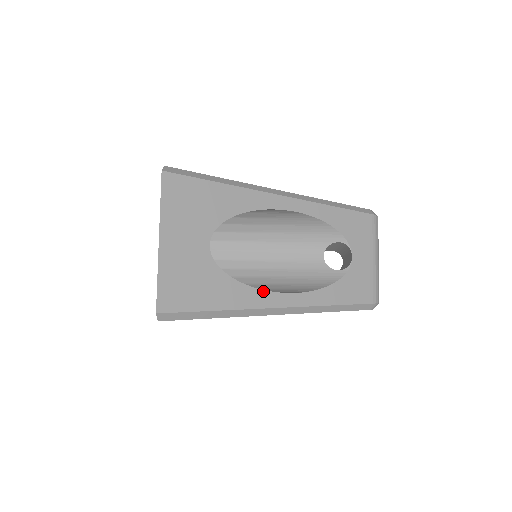
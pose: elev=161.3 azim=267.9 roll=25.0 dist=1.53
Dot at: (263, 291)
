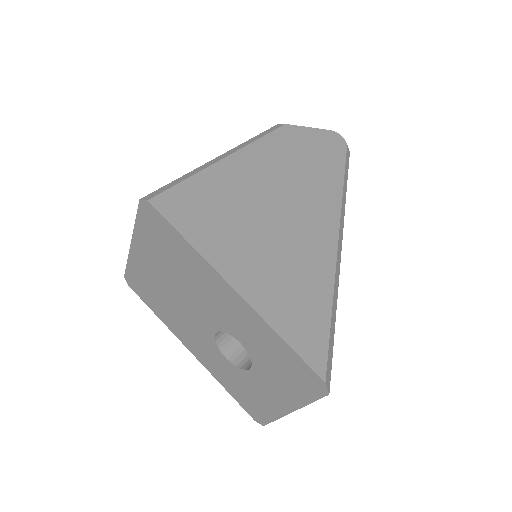
Dot at: occluded
